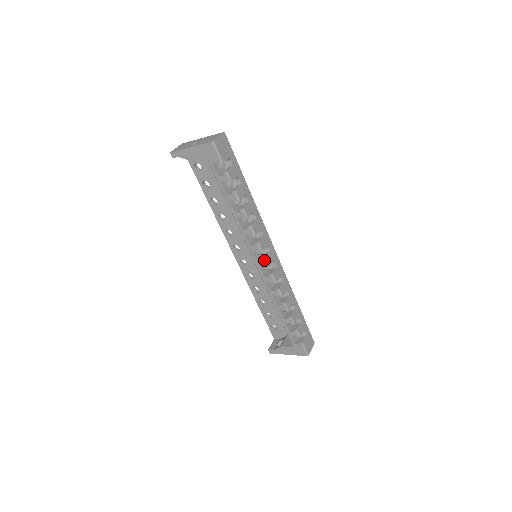
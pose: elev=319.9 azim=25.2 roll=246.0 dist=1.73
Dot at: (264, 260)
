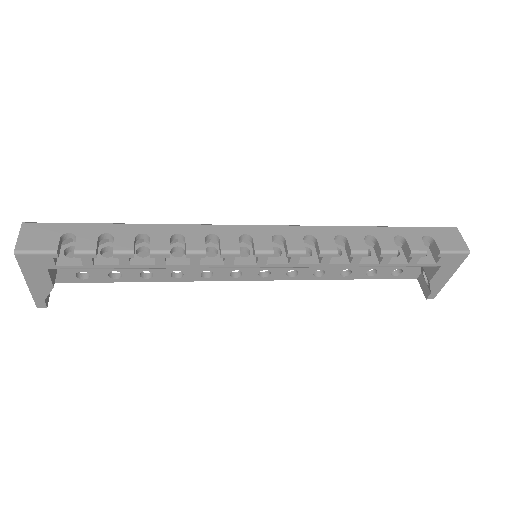
Dot at: (257, 255)
